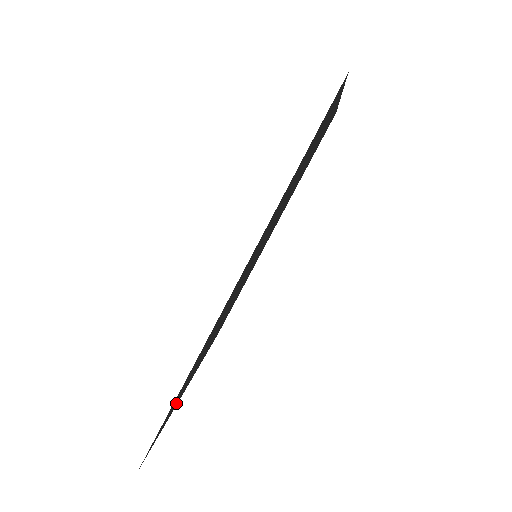
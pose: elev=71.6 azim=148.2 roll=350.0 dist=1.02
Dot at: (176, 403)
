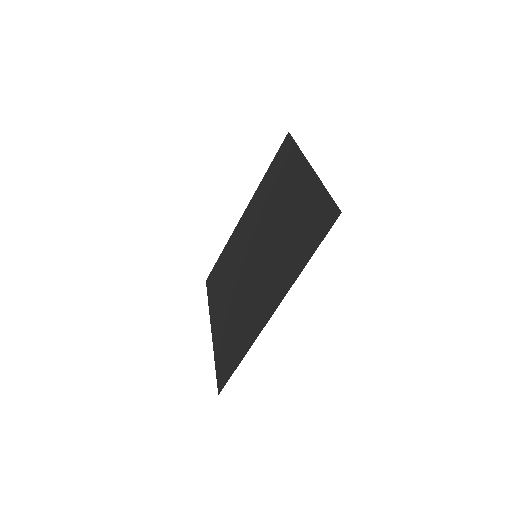
Dot at: (221, 350)
